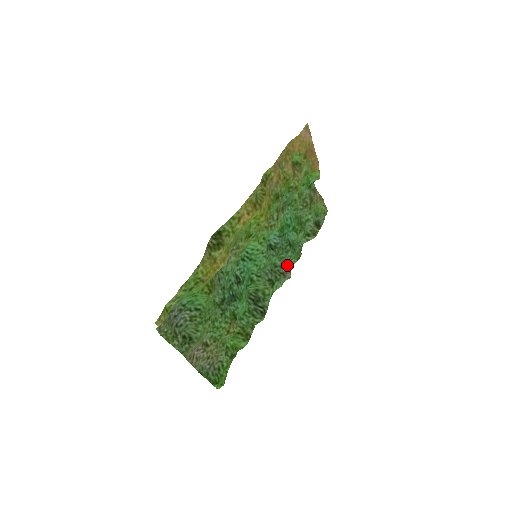
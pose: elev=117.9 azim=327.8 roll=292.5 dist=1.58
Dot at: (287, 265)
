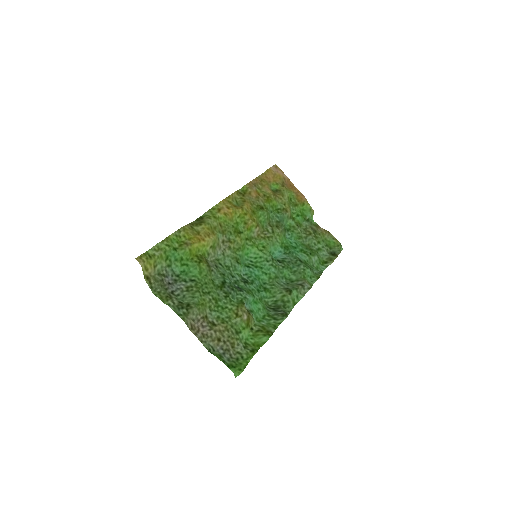
Dot at: (304, 278)
